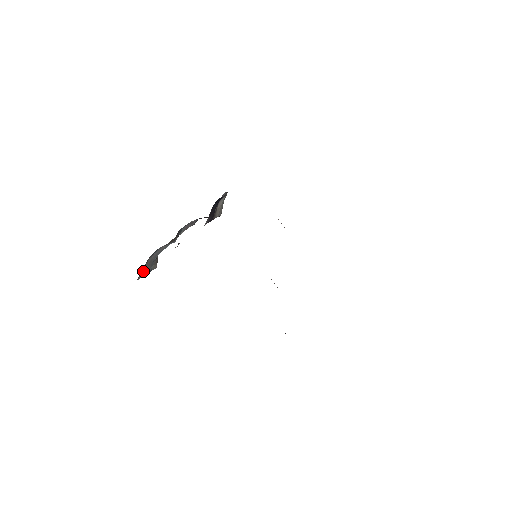
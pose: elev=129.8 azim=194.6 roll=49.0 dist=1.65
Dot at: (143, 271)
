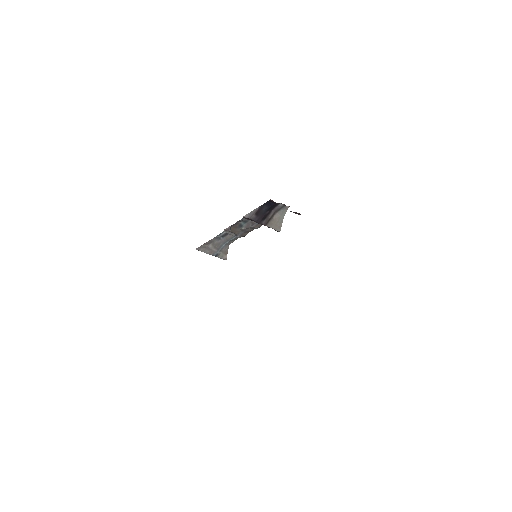
Dot at: (207, 247)
